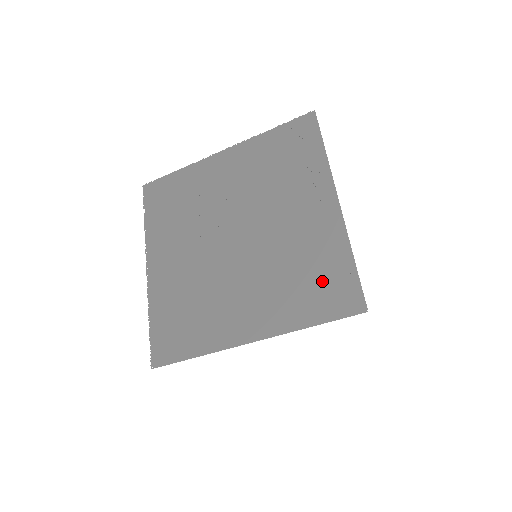
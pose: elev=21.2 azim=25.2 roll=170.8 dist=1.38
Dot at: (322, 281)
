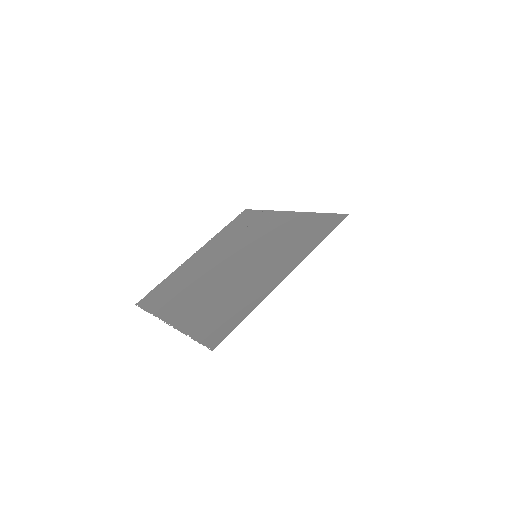
Dot at: (310, 229)
